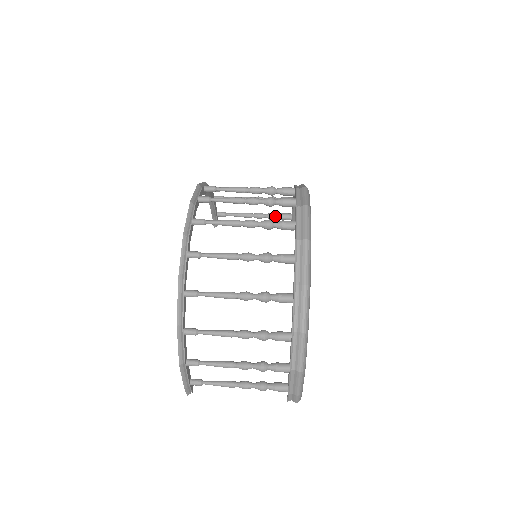
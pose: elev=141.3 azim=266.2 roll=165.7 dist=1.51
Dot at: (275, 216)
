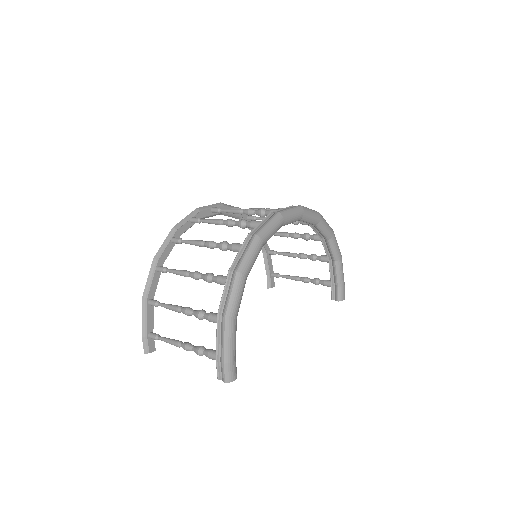
Dot at: (318, 280)
